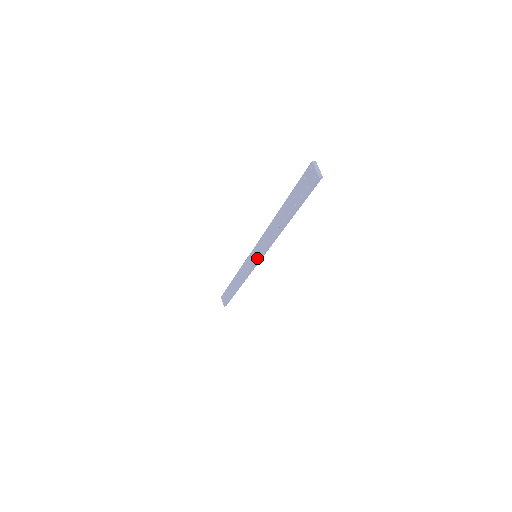
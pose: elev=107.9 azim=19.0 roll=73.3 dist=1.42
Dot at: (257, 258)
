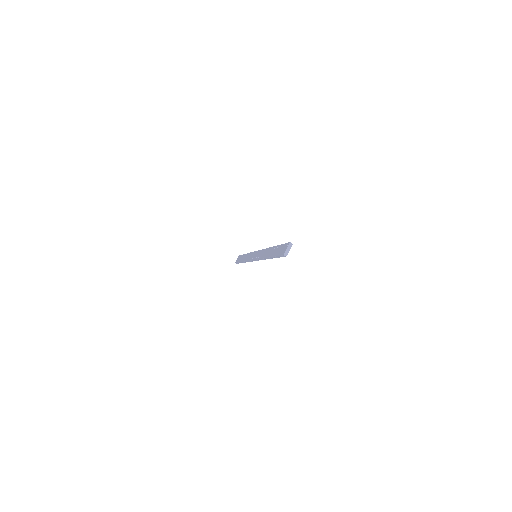
Dot at: (254, 258)
